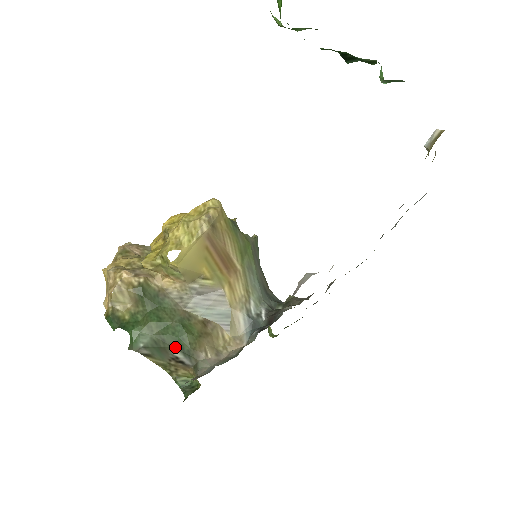
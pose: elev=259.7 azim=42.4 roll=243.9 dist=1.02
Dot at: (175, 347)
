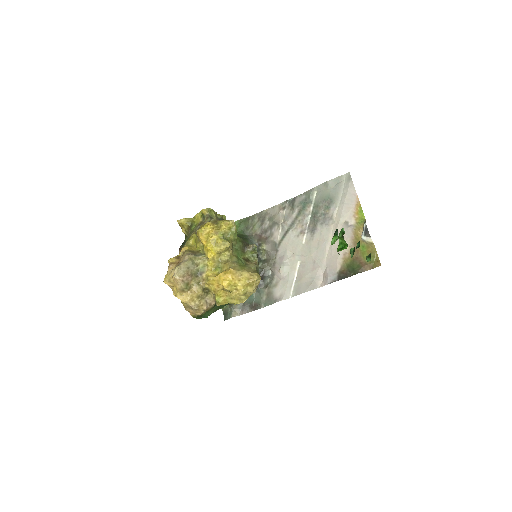
Dot at: occluded
